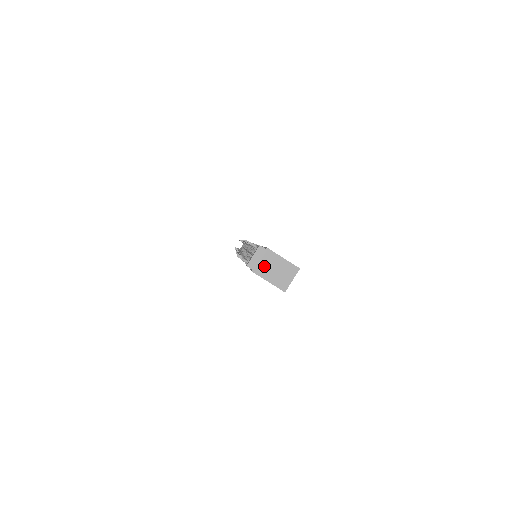
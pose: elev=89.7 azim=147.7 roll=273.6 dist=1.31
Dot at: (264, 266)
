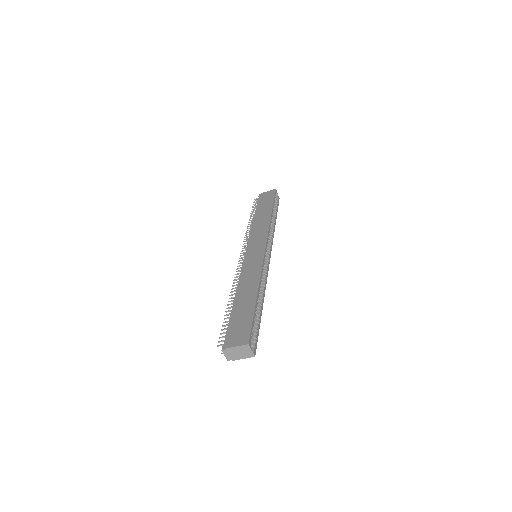
Dot at: (234, 355)
